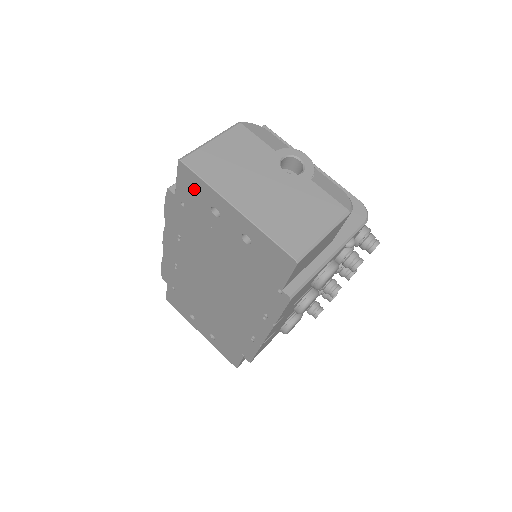
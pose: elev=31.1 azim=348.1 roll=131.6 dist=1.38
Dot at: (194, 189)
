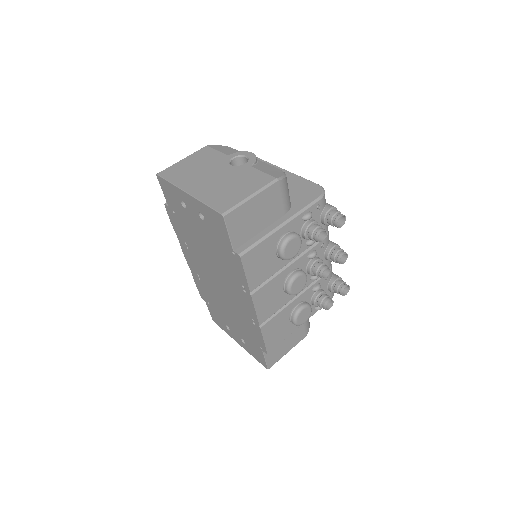
Dot at: (170, 193)
